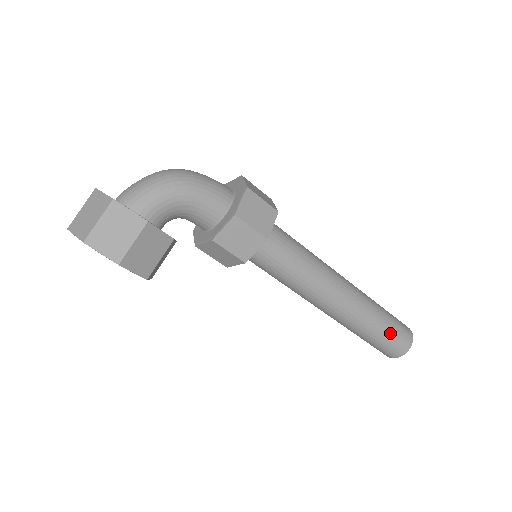
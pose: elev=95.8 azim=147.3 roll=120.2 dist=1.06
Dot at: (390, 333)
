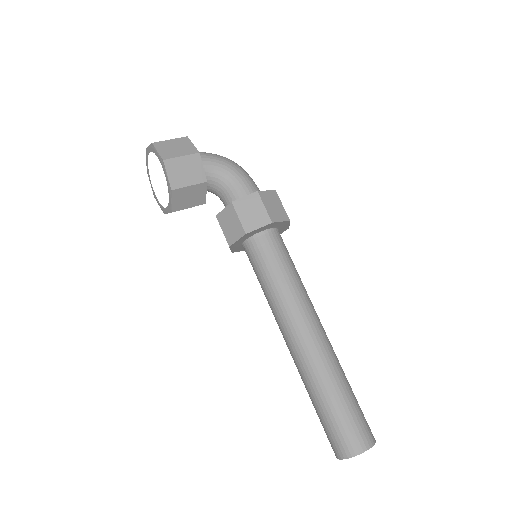
Dot at: (349, 410)
